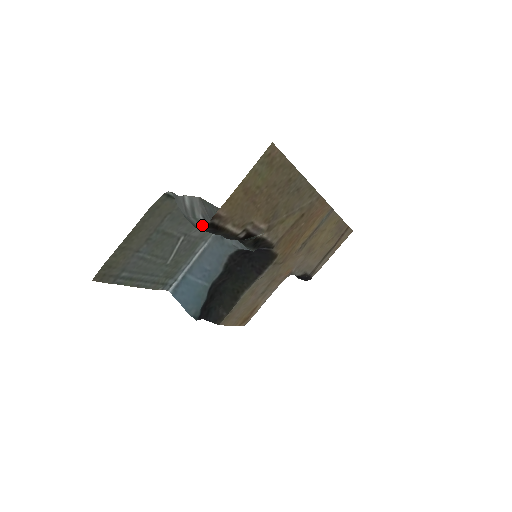
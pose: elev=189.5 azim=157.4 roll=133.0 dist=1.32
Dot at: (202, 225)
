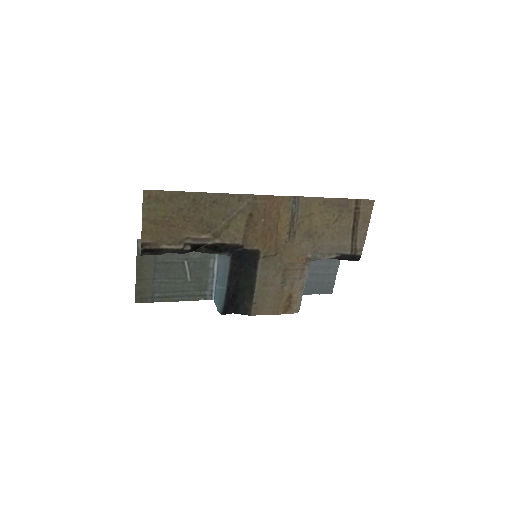
Dot at: occluded
